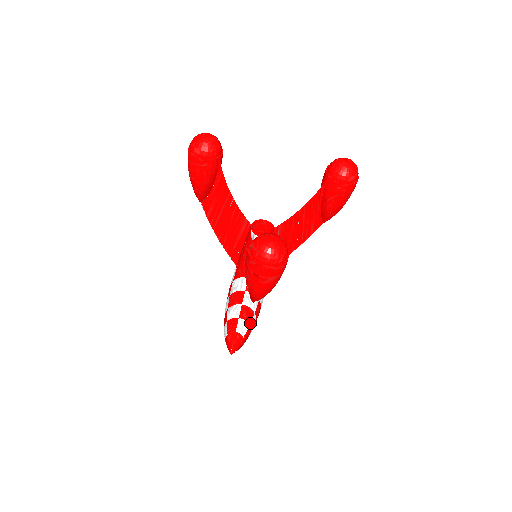
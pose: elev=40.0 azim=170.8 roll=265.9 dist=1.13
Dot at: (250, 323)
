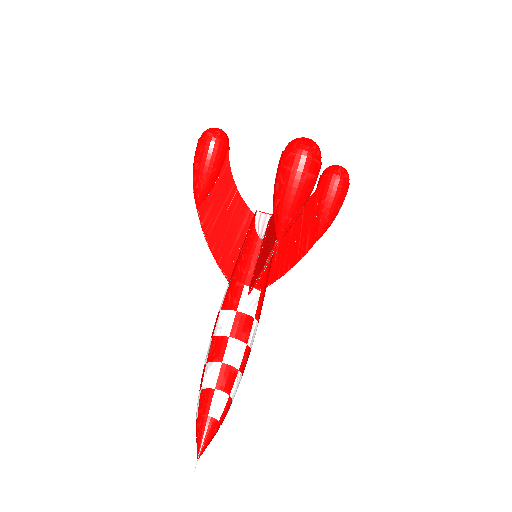
Dot at: (230, 391)
